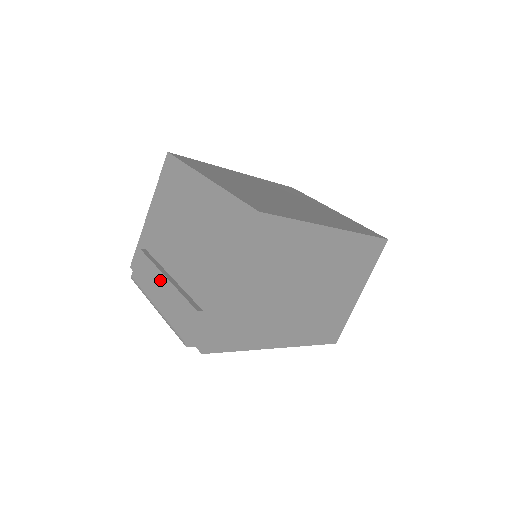
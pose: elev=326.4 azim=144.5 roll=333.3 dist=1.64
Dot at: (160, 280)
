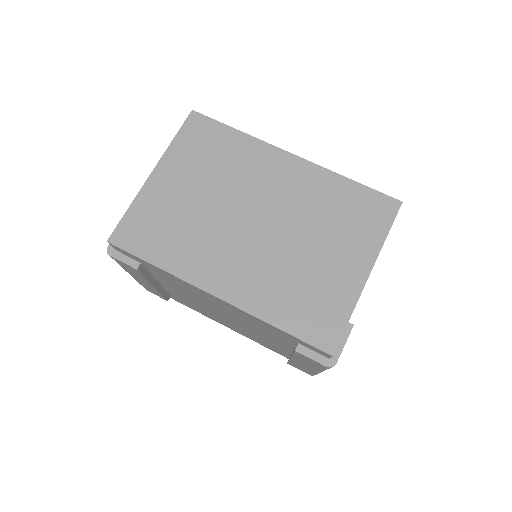
Dot at: occluded
